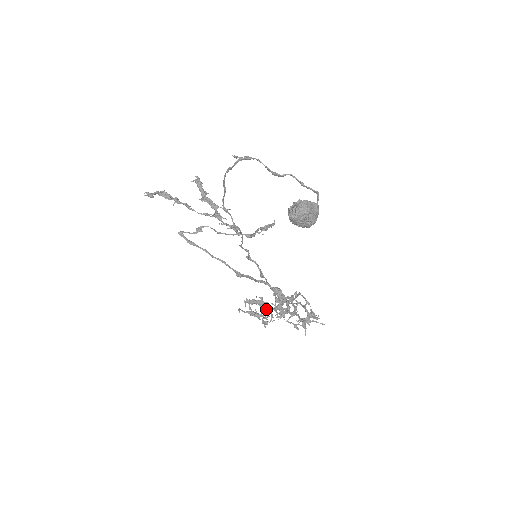
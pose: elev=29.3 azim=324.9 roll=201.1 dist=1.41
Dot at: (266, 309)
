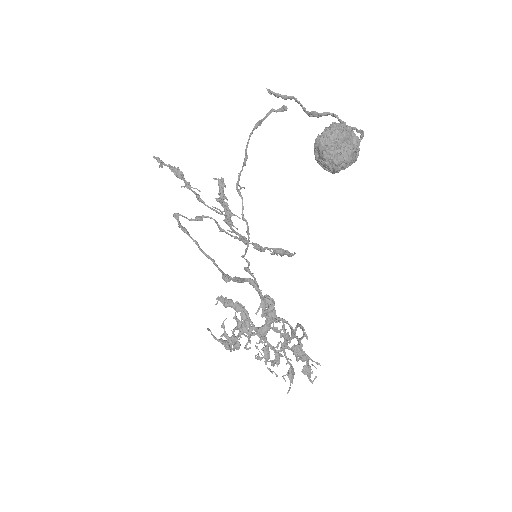
Dot at: (244, 330)
